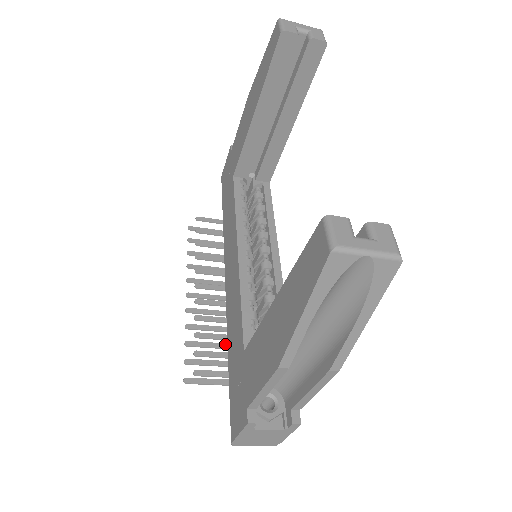
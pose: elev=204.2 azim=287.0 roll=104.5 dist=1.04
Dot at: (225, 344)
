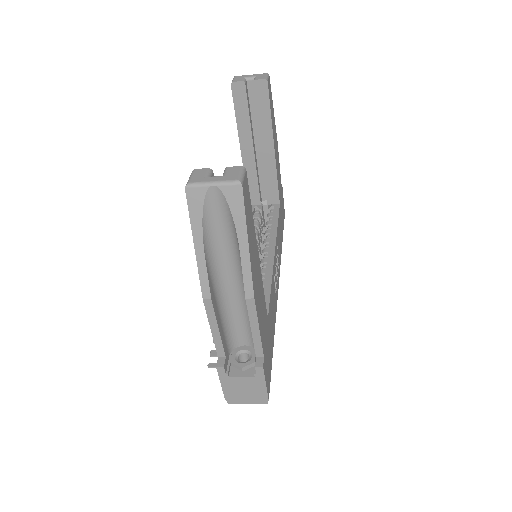
Dot at: occluded
